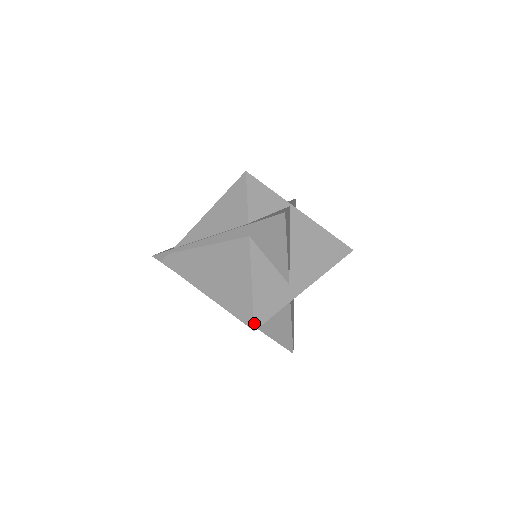
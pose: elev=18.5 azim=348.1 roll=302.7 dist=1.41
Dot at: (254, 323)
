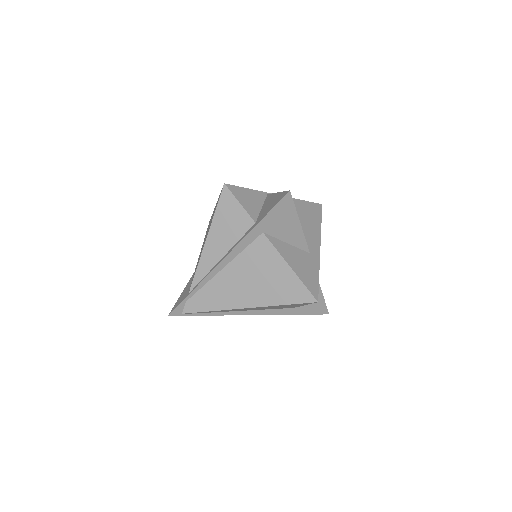
Dot at: (313, 296)
